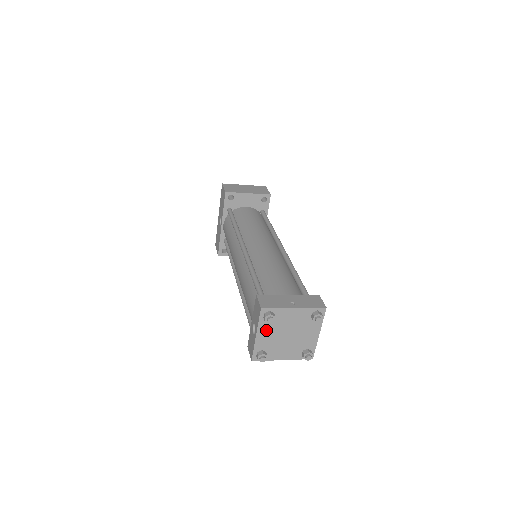
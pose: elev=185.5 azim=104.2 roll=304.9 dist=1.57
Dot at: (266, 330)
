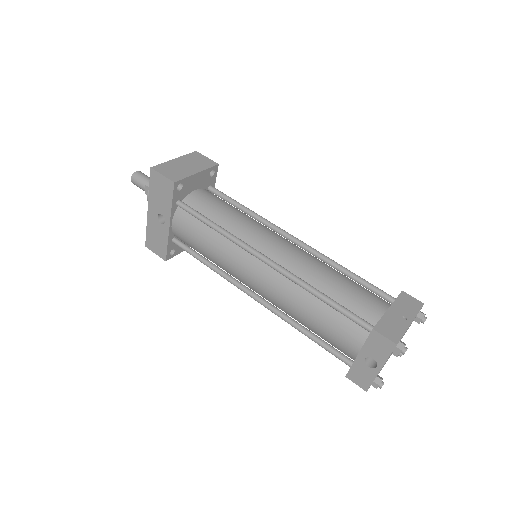
Dot at: occluded
